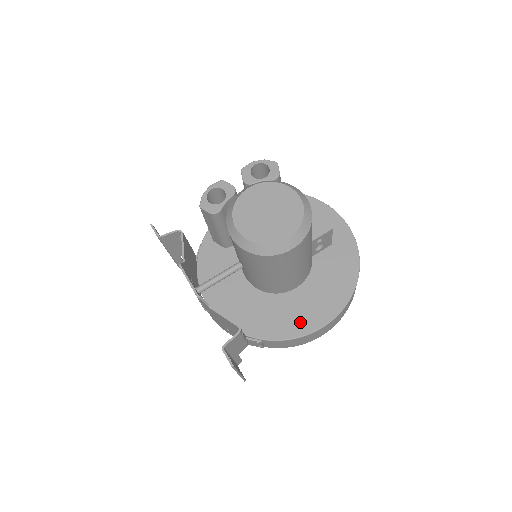
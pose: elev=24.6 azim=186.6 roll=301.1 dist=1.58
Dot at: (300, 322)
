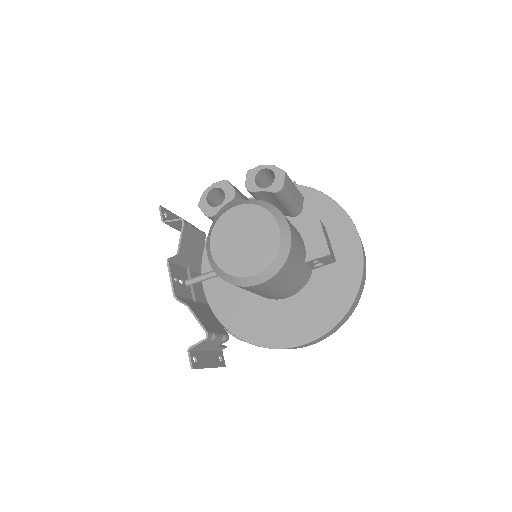
Dot at: (280, 334)
